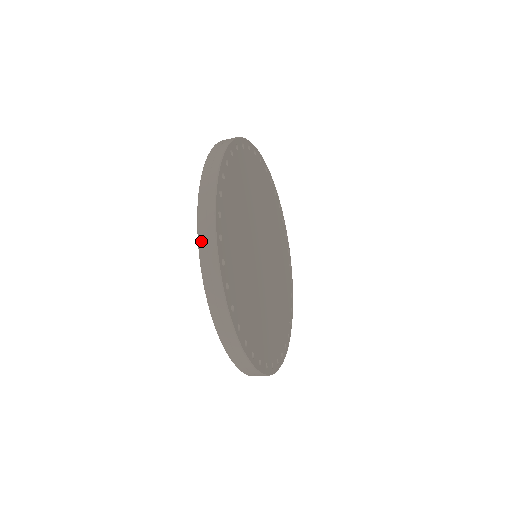
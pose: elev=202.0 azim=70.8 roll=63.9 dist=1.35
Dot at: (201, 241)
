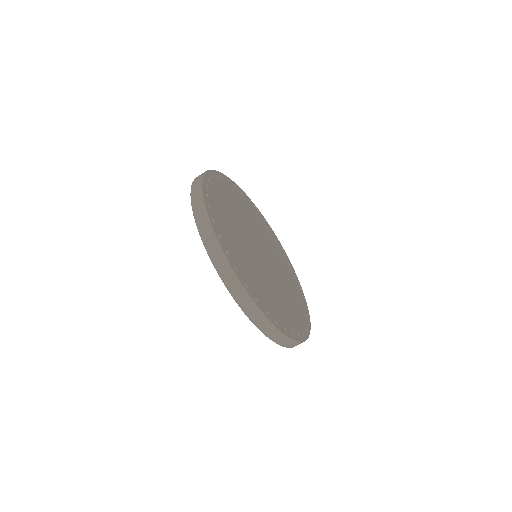
Dot at: (195, 180)
